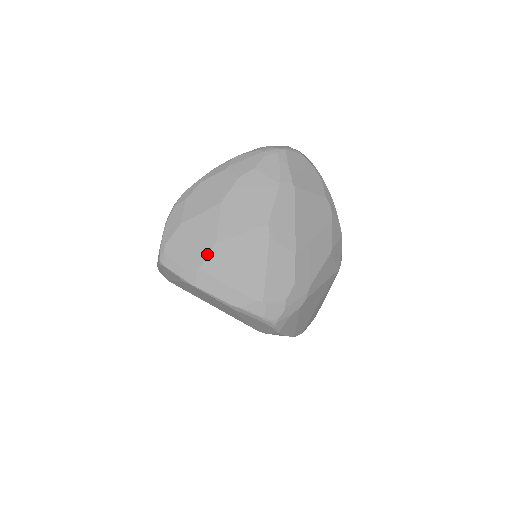
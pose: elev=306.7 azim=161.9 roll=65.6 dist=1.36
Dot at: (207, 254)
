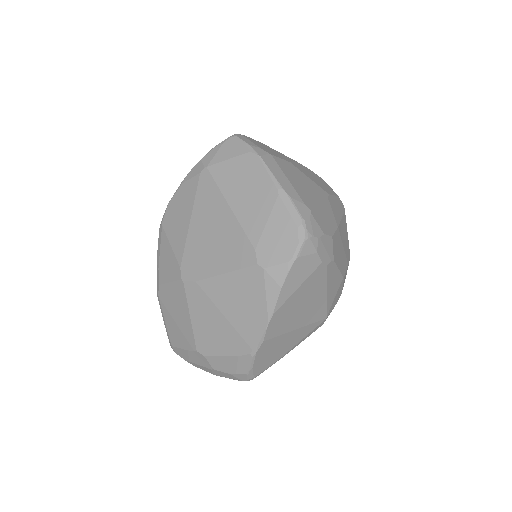
Dot at: (281, 158)
